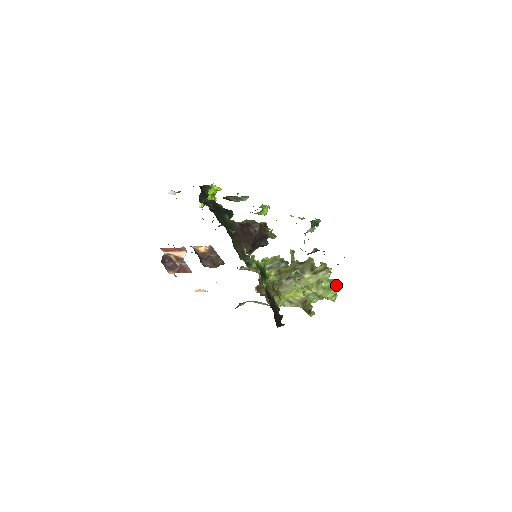
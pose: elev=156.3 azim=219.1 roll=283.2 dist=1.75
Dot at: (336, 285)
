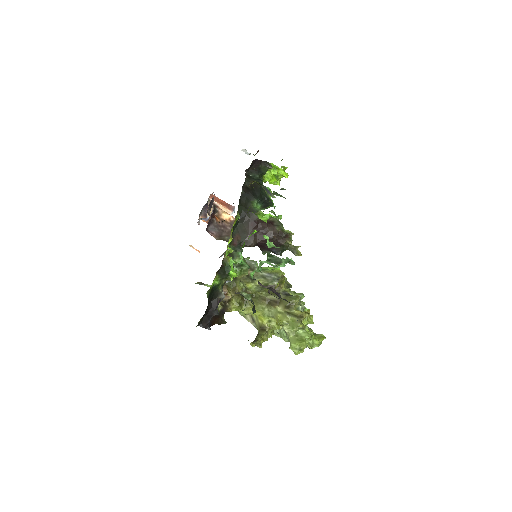
Dot at: (317, 343)
